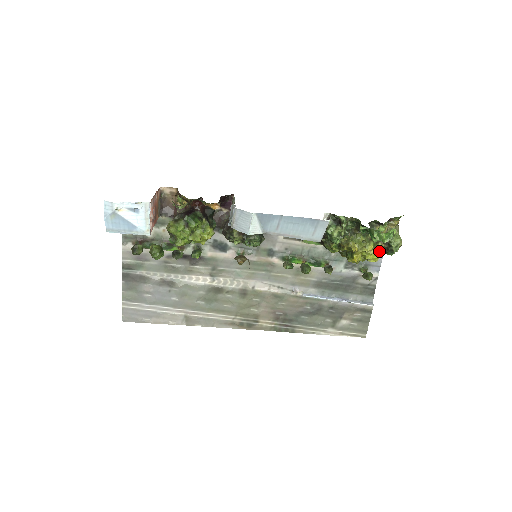
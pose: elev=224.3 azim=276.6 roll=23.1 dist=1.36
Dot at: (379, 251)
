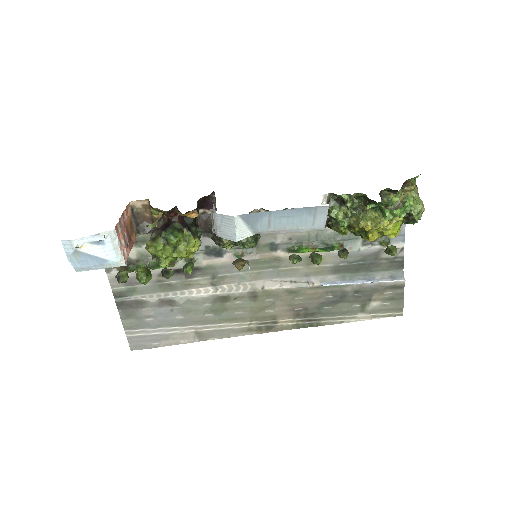
Dot at: (398, 223)
